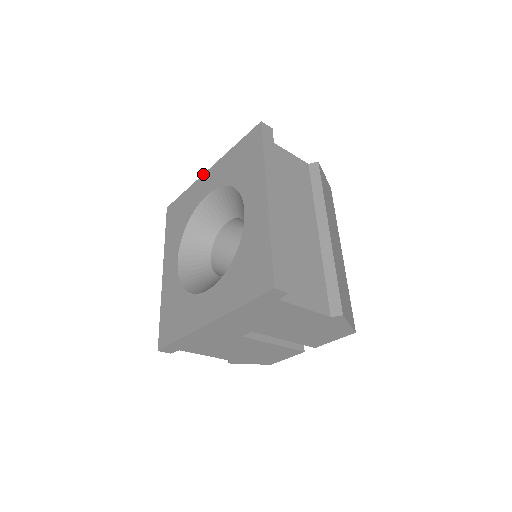
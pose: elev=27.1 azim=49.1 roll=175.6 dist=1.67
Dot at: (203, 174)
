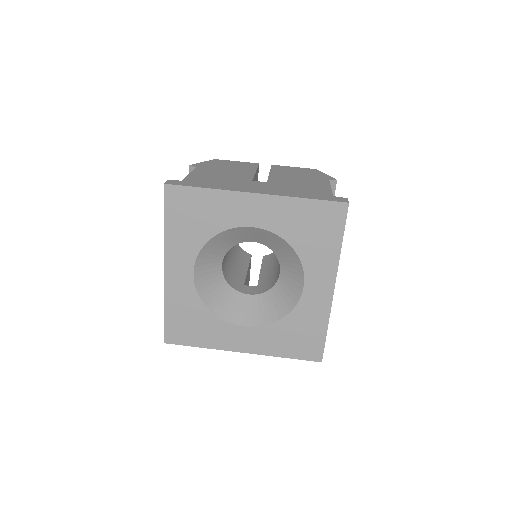
Dot at: (245, 192)
